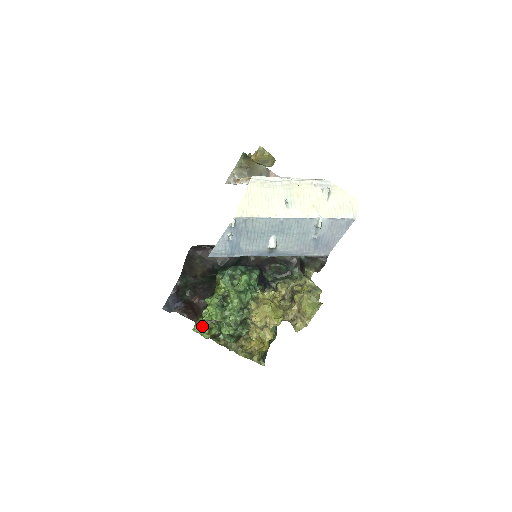
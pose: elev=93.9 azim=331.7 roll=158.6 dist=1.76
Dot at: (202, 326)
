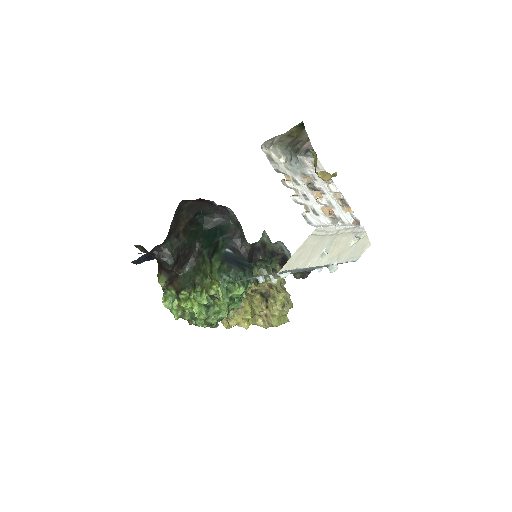
Dot at: (175, 304)
